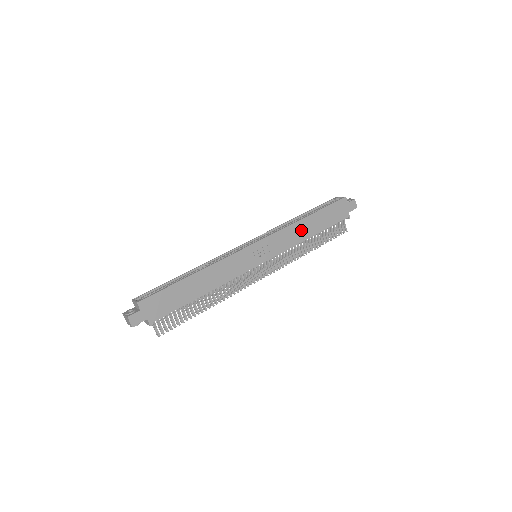
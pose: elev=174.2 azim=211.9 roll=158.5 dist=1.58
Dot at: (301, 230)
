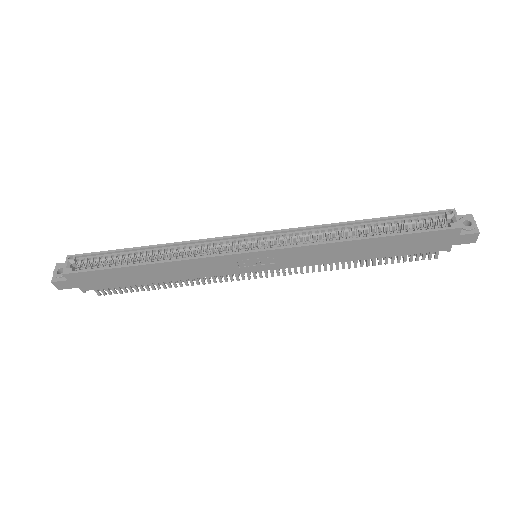
Dot at: (343, 251)
